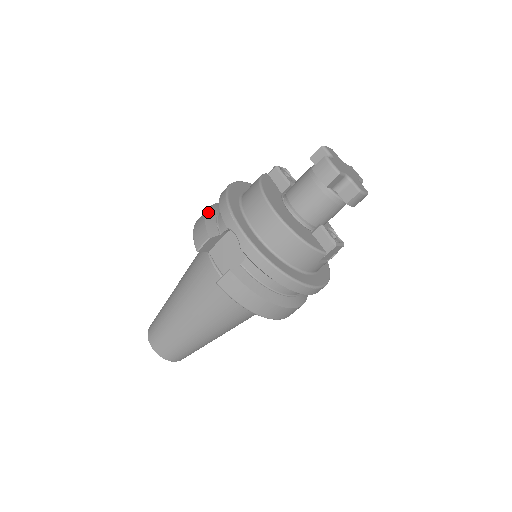
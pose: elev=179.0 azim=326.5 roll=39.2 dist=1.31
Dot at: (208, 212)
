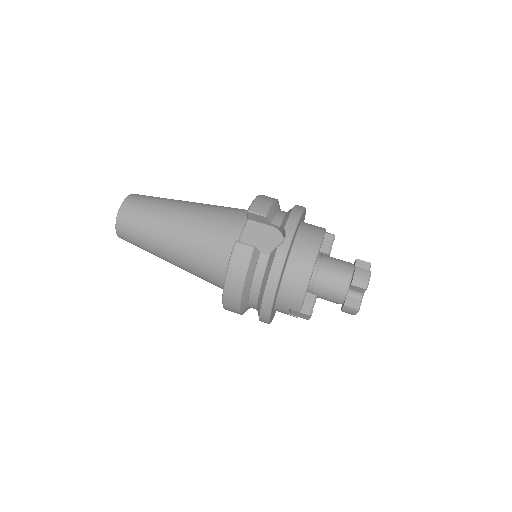
Dot at: (276, 201)
